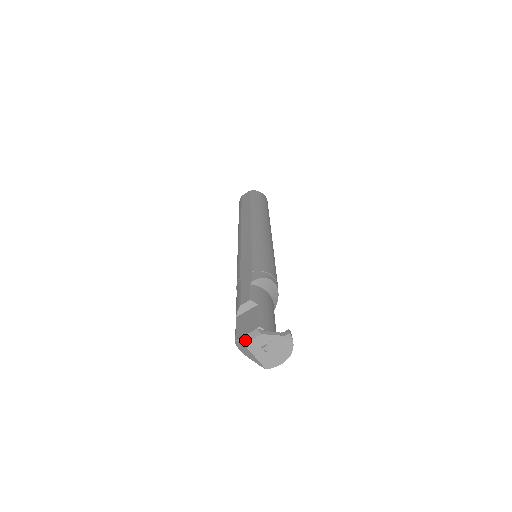
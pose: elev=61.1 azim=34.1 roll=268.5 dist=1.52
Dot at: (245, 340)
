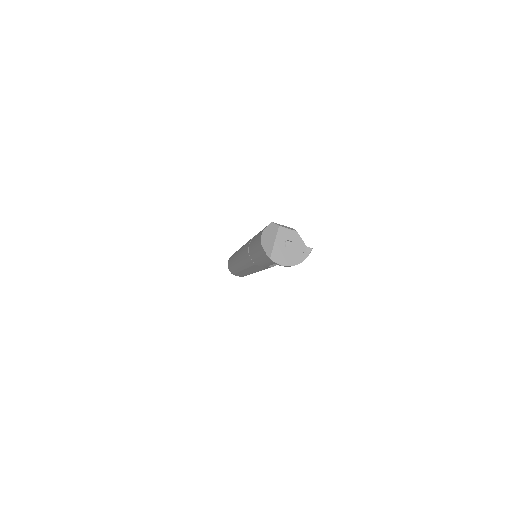
Dot at: (281, 225)
